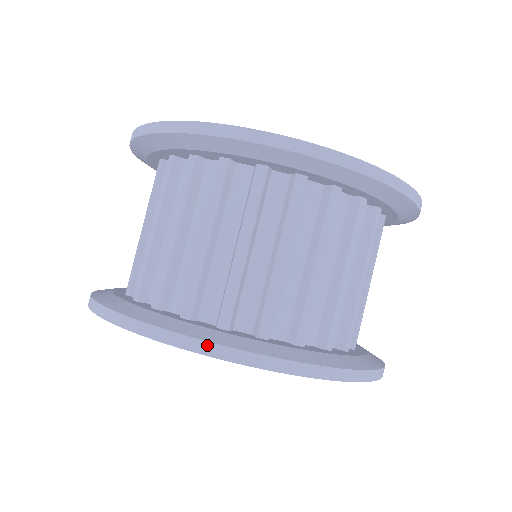
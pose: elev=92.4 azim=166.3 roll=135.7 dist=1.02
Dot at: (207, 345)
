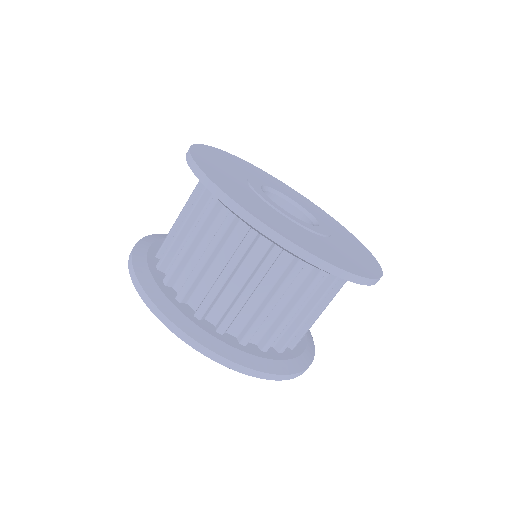
Dot at: (239, 367)
